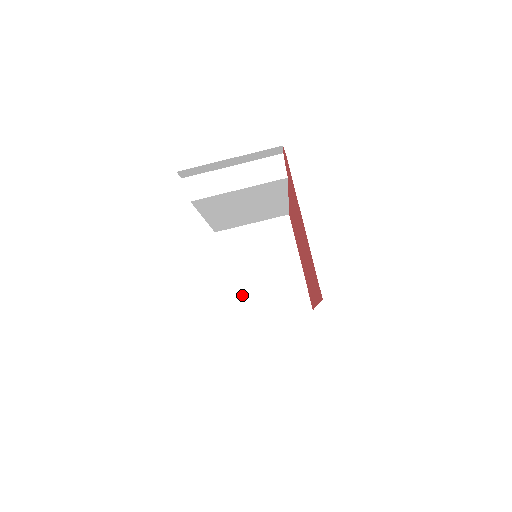
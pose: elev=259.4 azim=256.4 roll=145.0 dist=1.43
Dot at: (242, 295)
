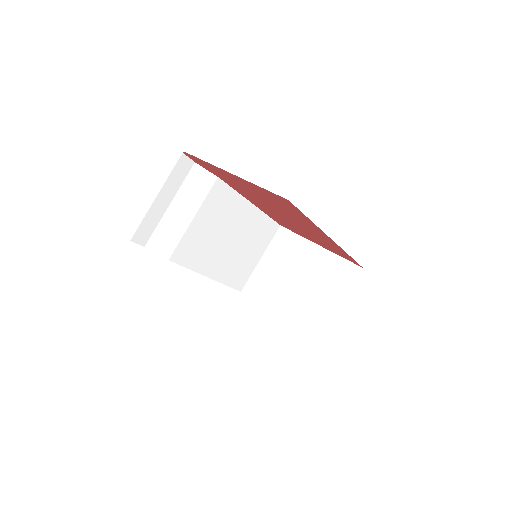
Dot at: (299, 314)
